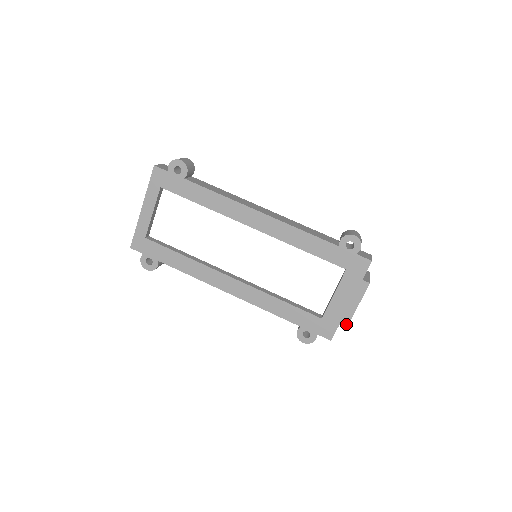
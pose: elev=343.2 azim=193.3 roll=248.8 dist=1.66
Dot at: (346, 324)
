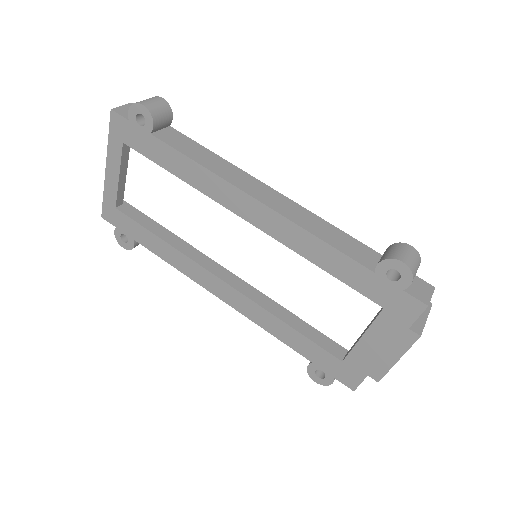
Dot at: (377, 378)
